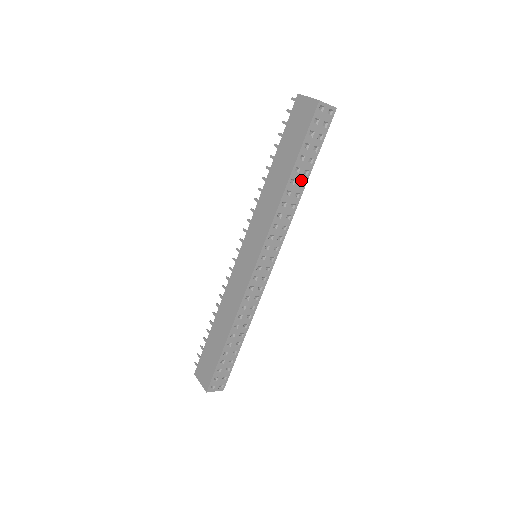
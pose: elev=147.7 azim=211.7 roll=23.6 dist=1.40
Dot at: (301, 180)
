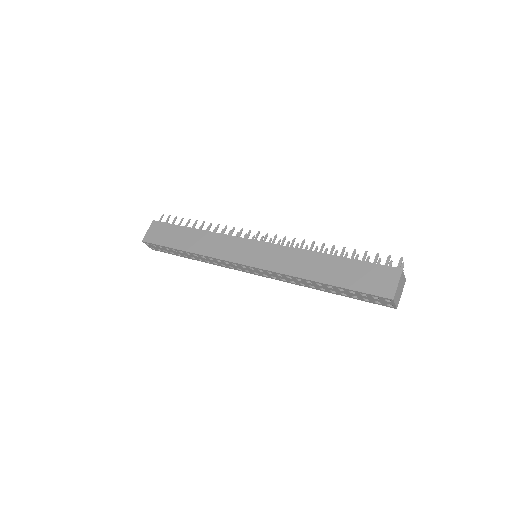
Dot at: (325, 289)
